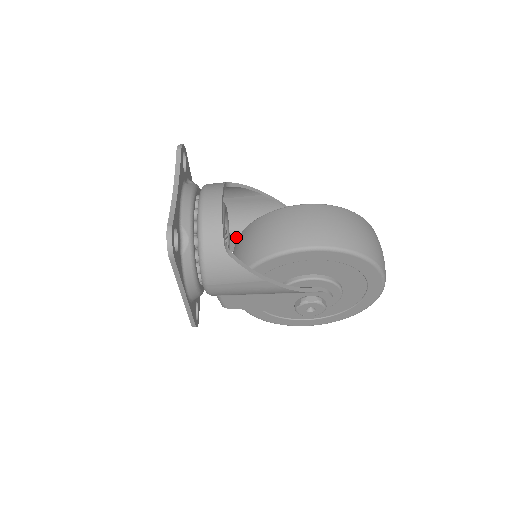
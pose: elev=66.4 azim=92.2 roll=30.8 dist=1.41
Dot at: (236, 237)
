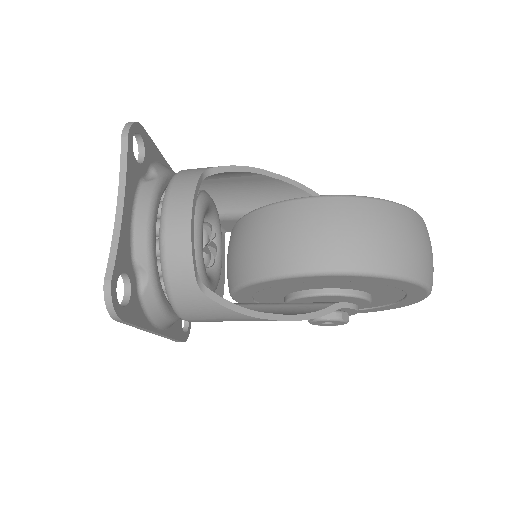
Dot at: (233, 220)
